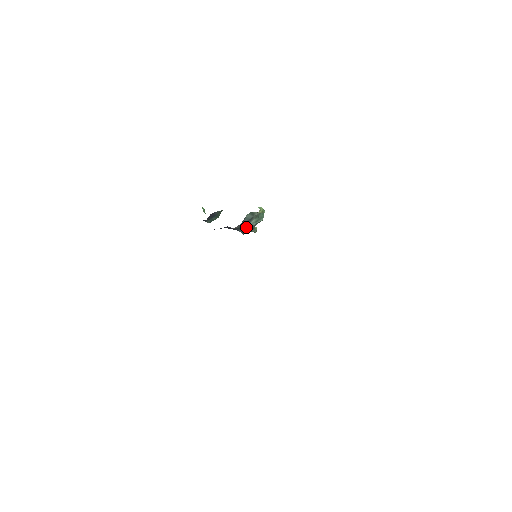
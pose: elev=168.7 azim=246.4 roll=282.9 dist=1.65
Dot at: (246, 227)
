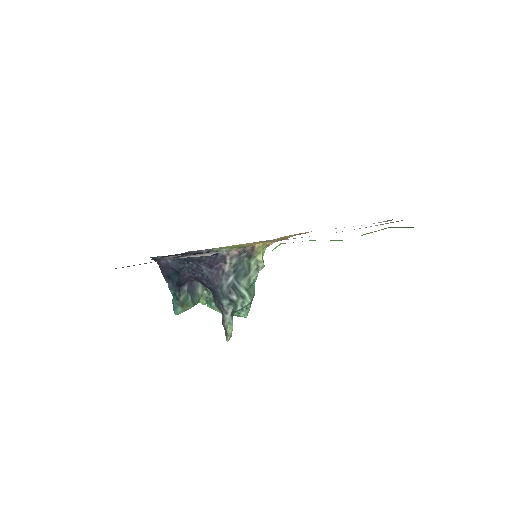
Dot at: (235, 283)
